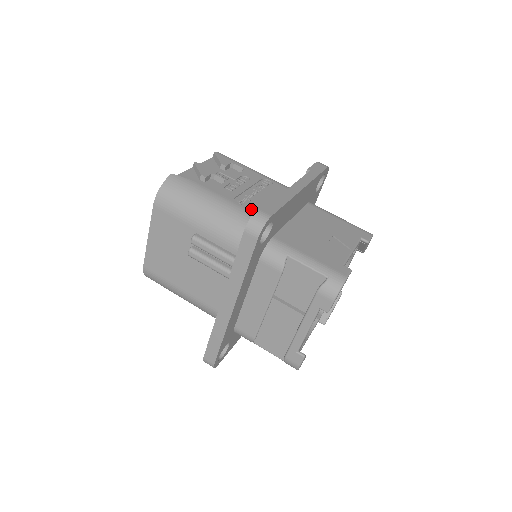
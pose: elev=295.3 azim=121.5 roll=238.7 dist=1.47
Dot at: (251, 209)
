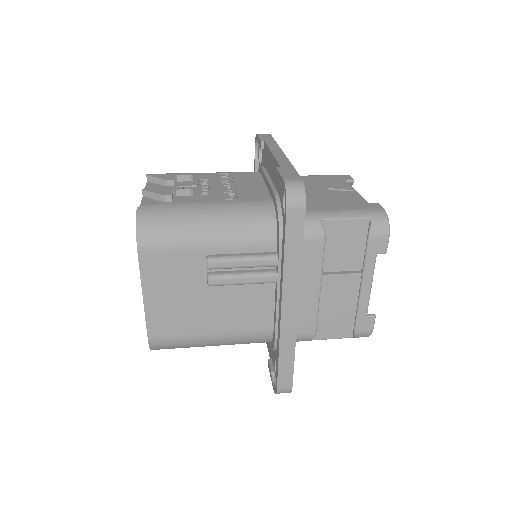
Dot at: (248, 199)
